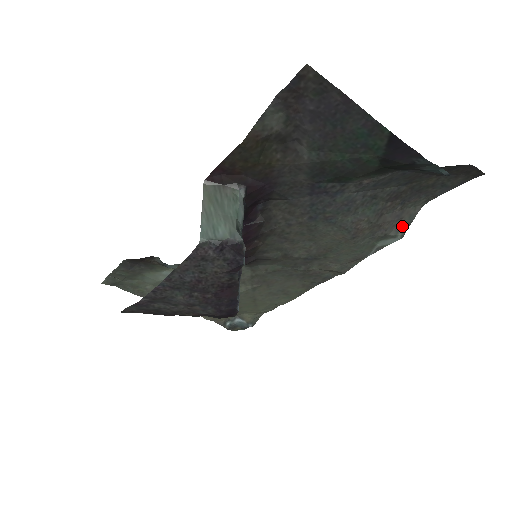
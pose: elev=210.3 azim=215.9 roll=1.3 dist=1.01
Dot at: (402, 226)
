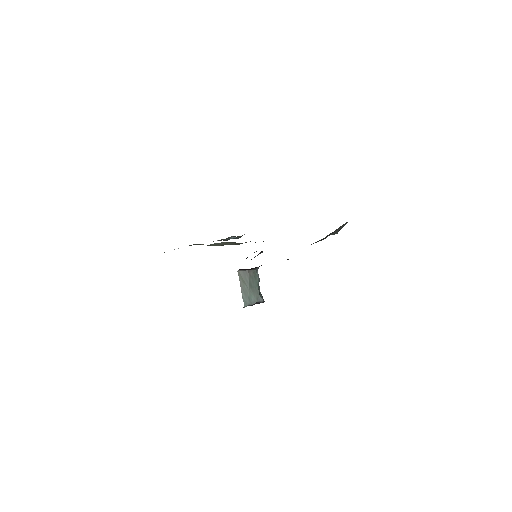
Dot at: (337, 231)
